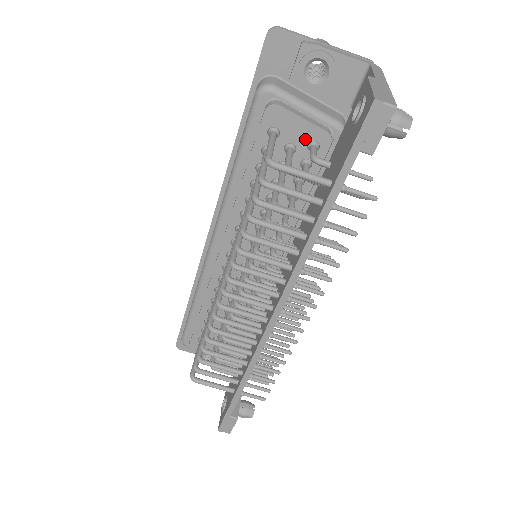
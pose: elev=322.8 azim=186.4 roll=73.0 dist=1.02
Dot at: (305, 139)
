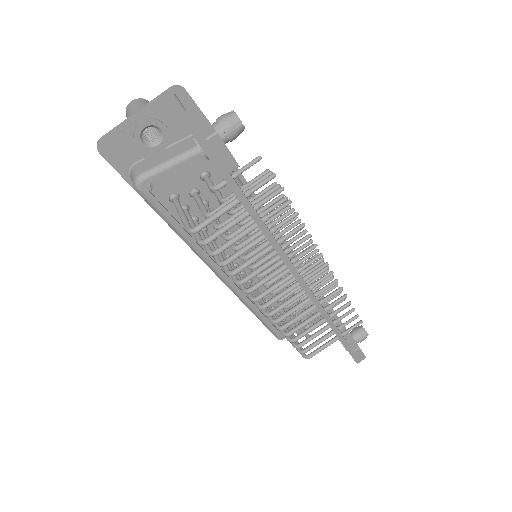
Dot at: (195, 179)
